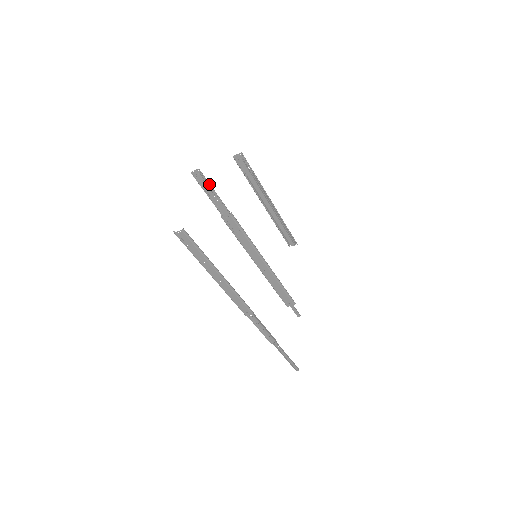
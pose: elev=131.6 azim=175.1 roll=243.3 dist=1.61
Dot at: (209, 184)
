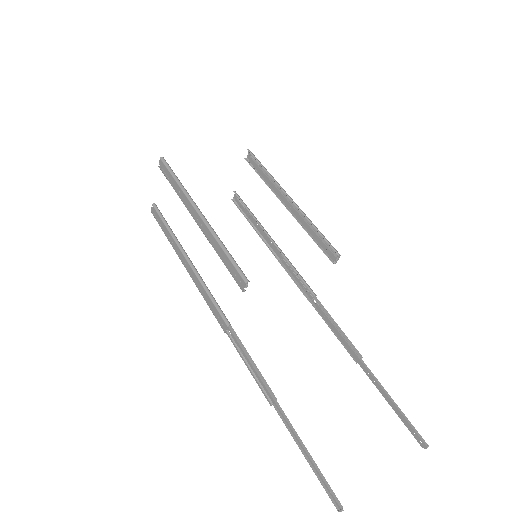
Dot at: (244, 204)
